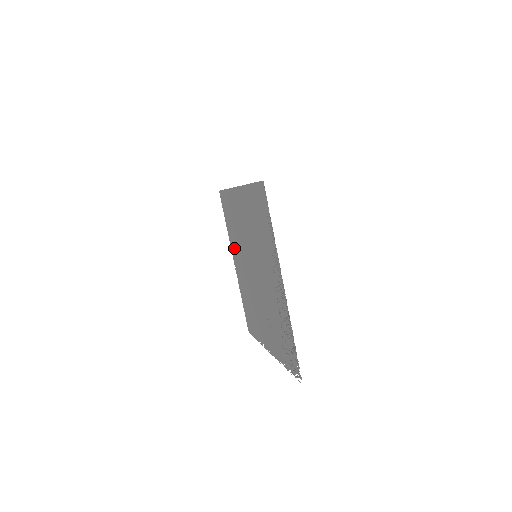
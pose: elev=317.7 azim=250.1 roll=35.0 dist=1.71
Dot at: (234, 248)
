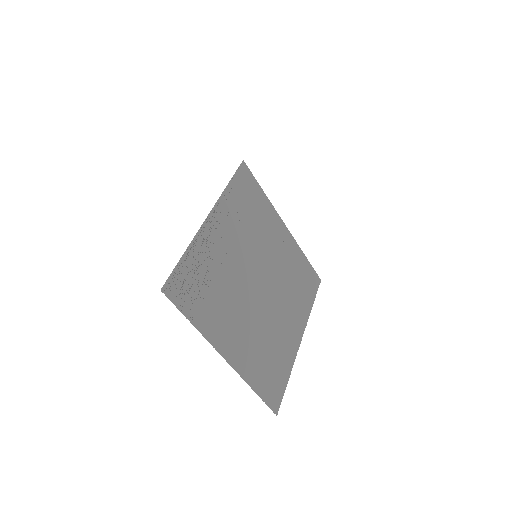
Dot at: (298, 314)
